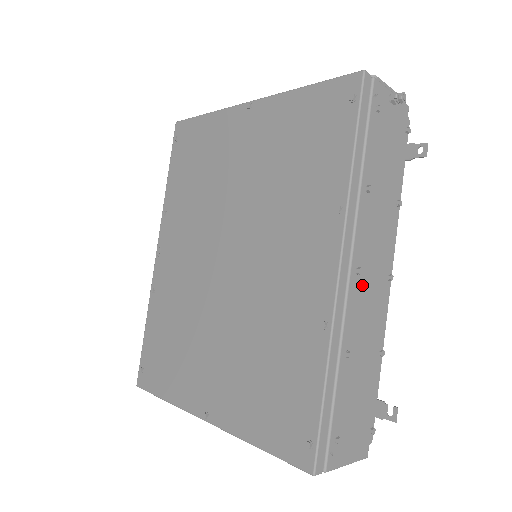
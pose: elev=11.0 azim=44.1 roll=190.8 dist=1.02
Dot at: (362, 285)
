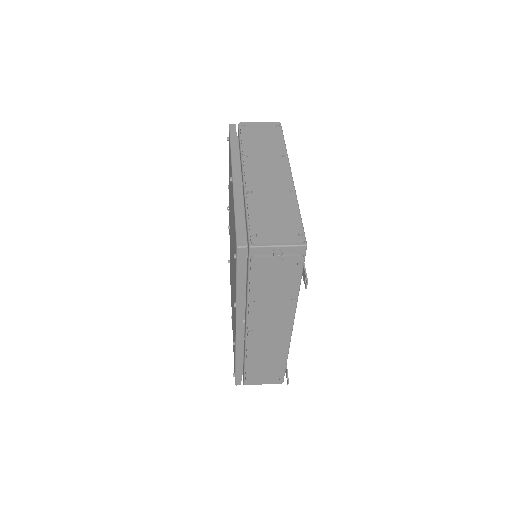
Dot at: (257, 335)
